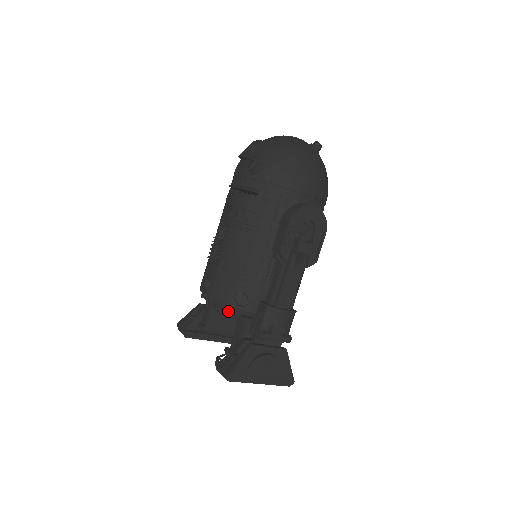
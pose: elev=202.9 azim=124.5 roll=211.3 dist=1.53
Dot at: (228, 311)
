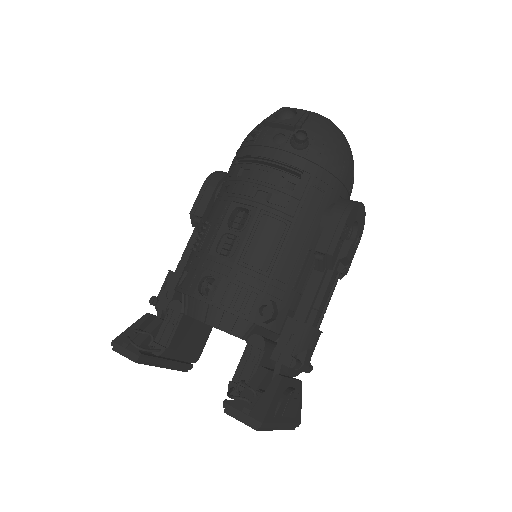
Dot at: (237, 328)
